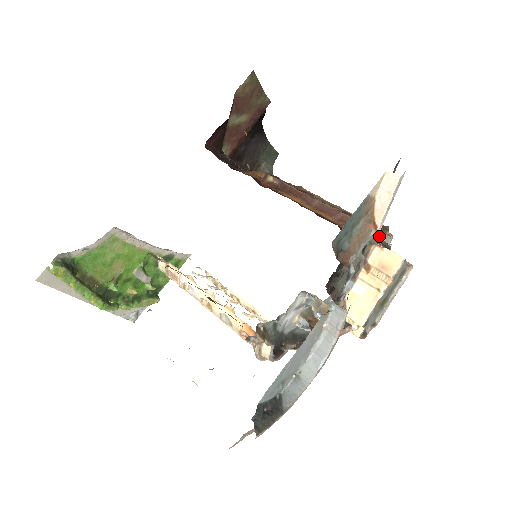
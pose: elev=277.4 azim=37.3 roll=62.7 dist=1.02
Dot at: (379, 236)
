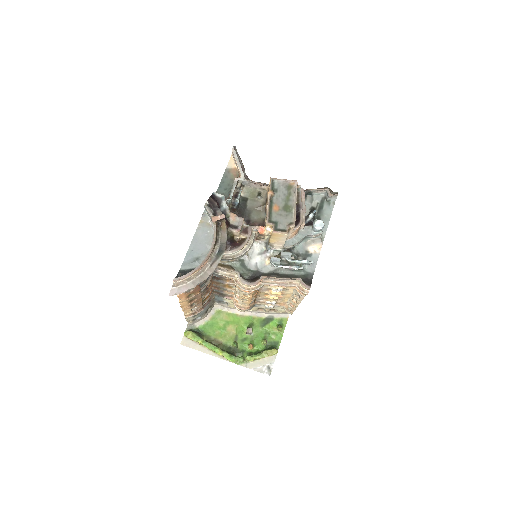
Dot at: (324, 196)
